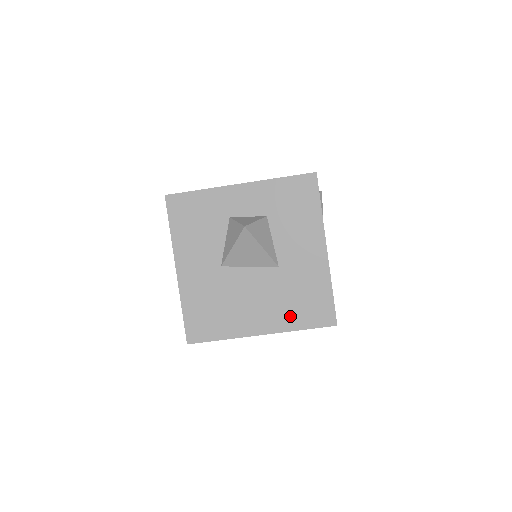
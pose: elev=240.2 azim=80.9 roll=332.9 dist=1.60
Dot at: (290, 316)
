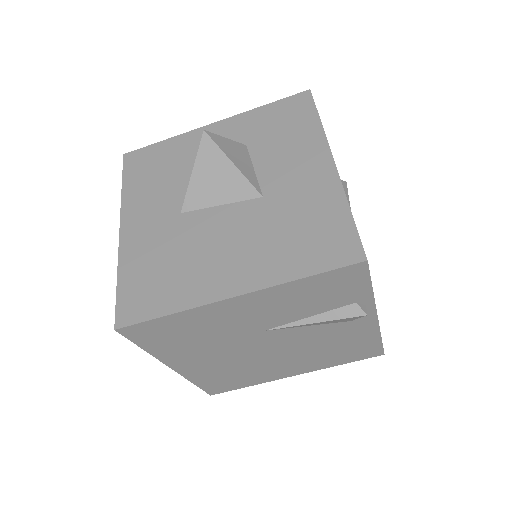
Dot at: (283, 259)
